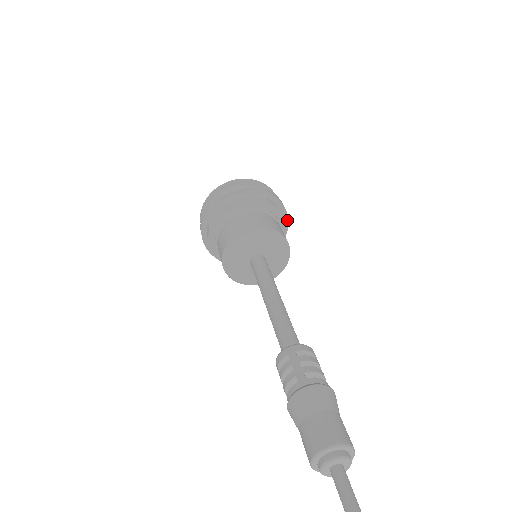
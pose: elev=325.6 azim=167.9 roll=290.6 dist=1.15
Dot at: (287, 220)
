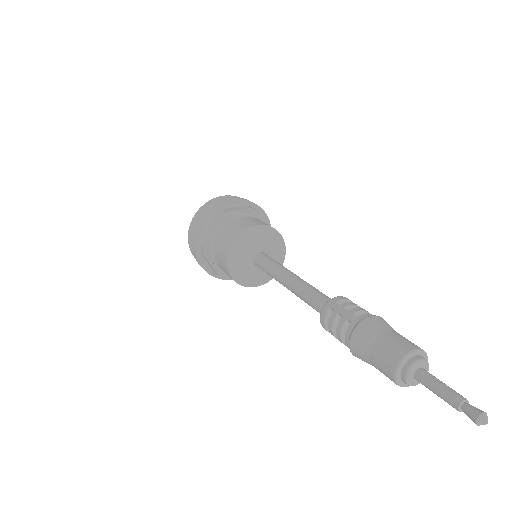
Dot at: (269, 224)
